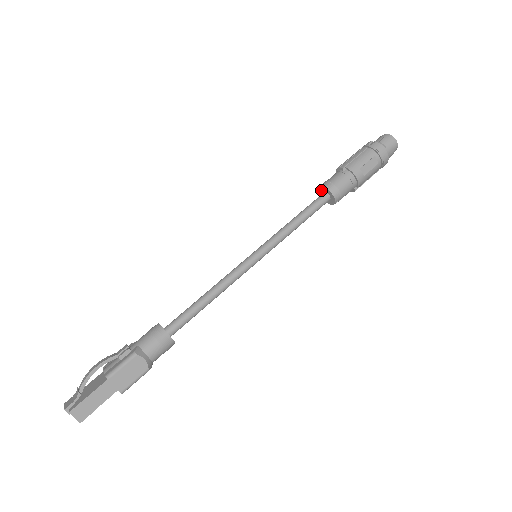
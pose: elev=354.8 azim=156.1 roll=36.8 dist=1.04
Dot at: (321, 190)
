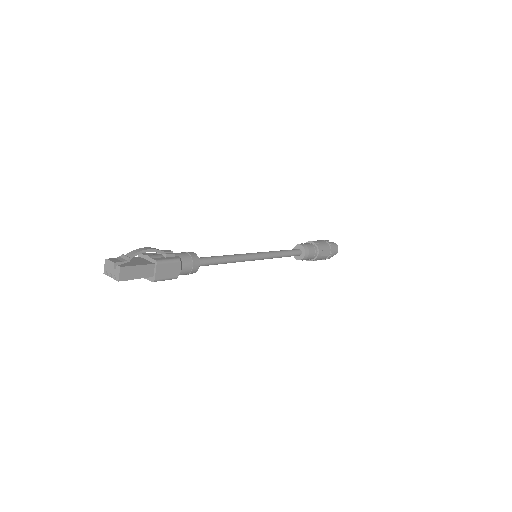
Dot at: (298, 246)
